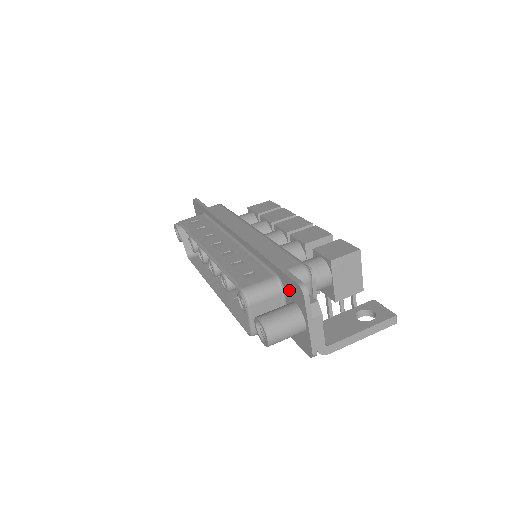
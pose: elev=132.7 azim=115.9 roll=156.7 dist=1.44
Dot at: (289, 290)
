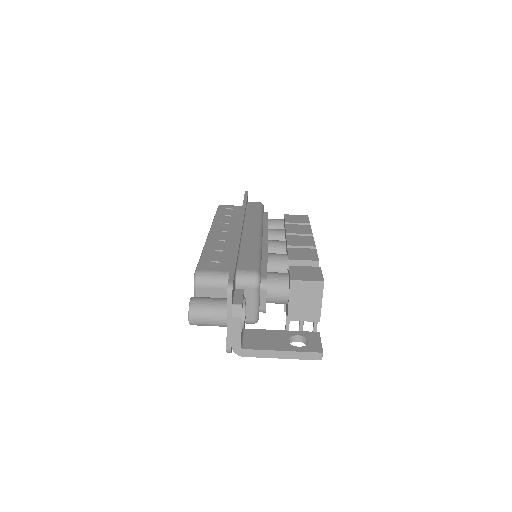
Dot at: occluded
